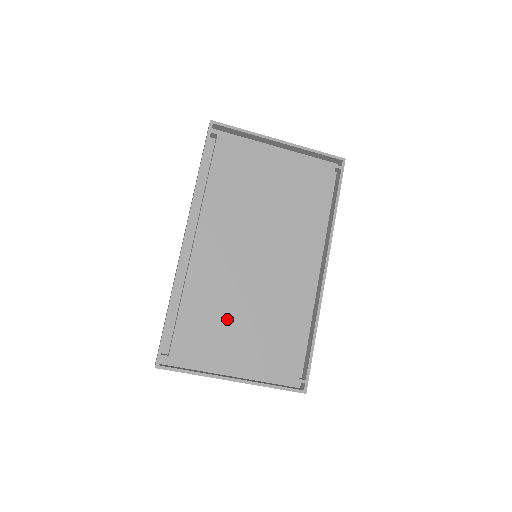
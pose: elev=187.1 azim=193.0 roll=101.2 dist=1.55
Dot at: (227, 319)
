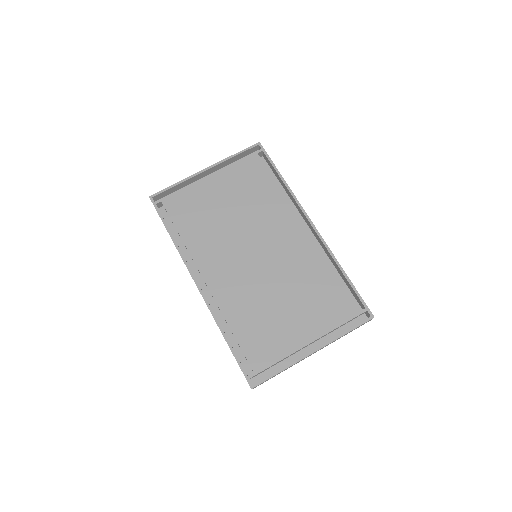
Dot at: (272, 314)
